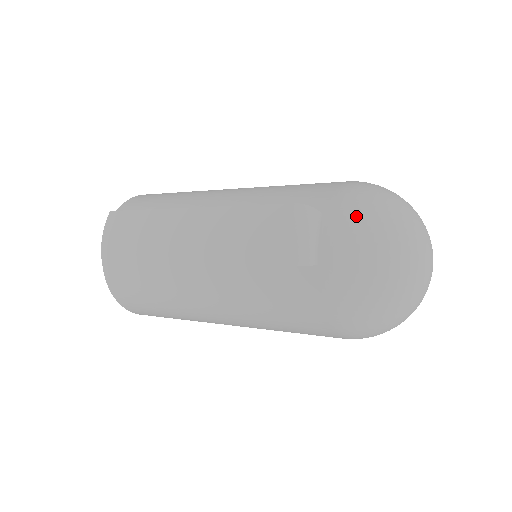
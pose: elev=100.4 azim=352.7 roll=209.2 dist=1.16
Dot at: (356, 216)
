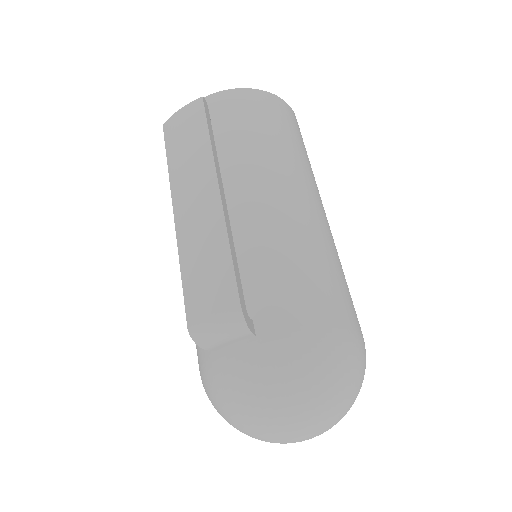
Dot at: (270, 367)
